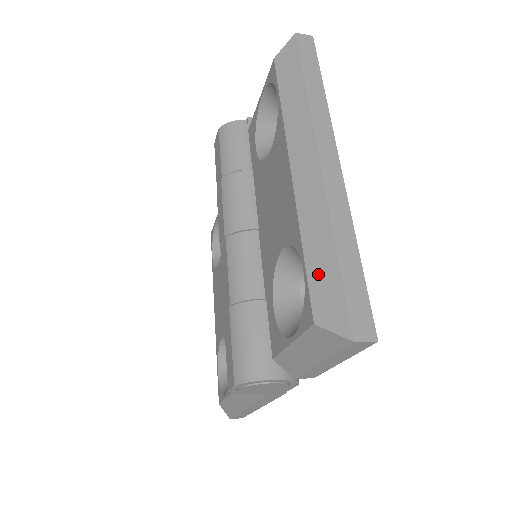
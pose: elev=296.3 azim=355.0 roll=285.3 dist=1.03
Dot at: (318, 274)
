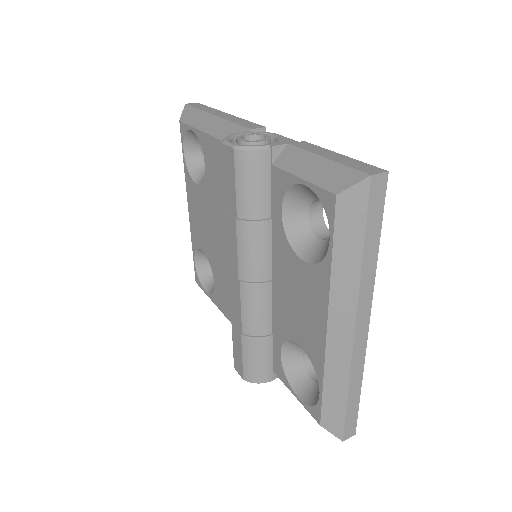
Dot at: (330, 404)
